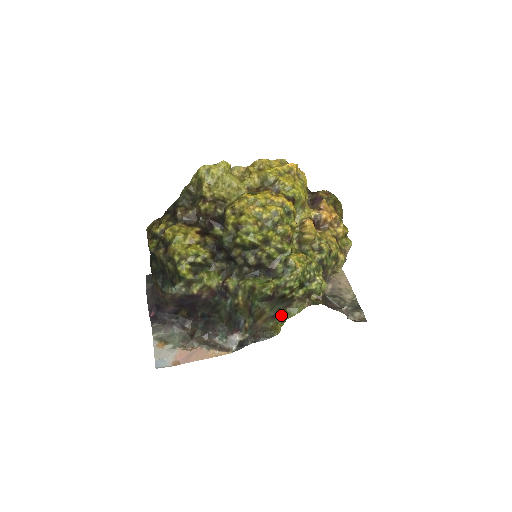
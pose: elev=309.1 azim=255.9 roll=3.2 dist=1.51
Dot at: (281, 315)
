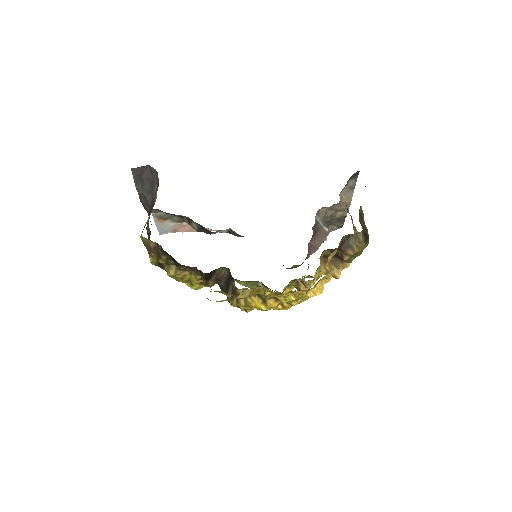
Dot at: occluded
